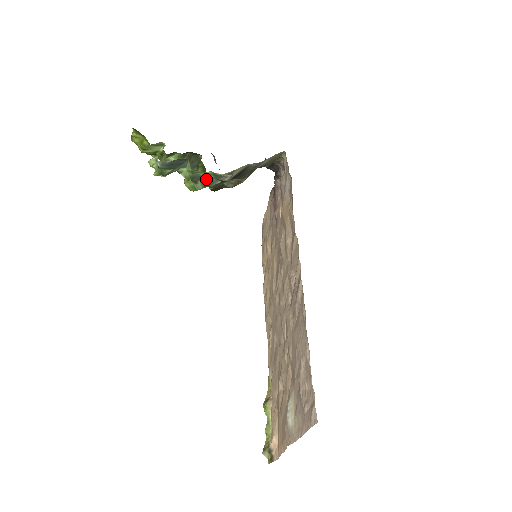
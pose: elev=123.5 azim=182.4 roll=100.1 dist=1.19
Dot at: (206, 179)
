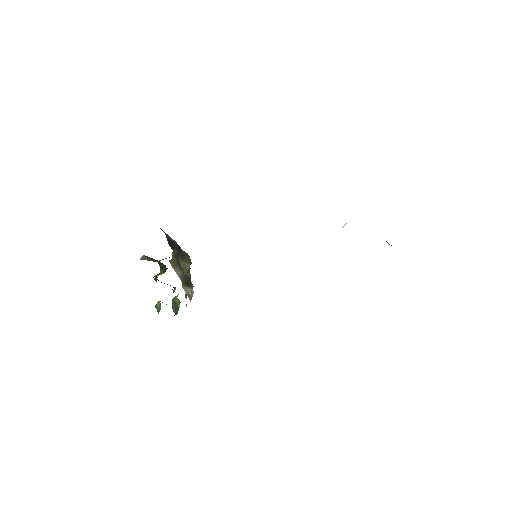
Dot at: occluded
